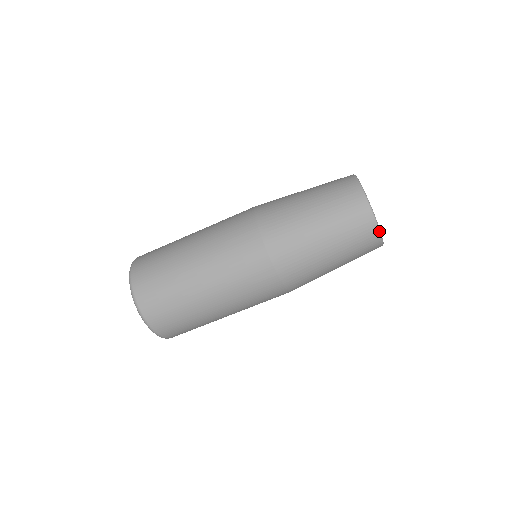
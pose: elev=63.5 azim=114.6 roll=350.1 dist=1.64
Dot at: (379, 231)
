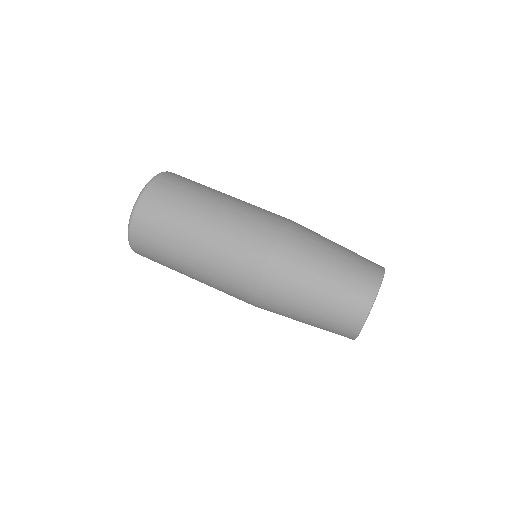
Dot at: (375, 297)
